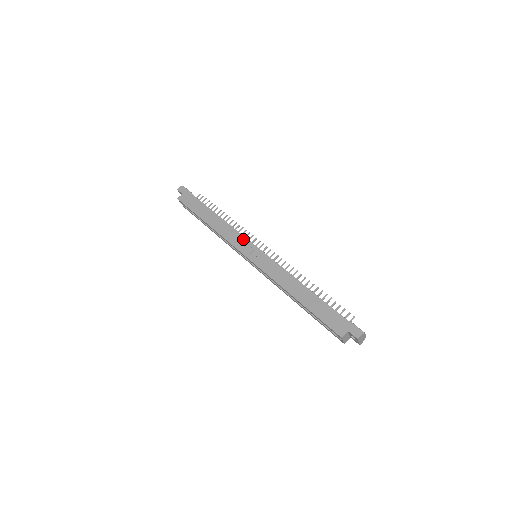
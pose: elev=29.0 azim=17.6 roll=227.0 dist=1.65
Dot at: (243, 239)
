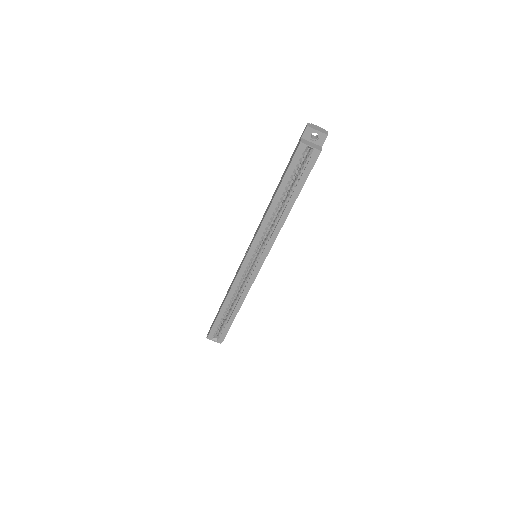
Dot at: (240, 264)
